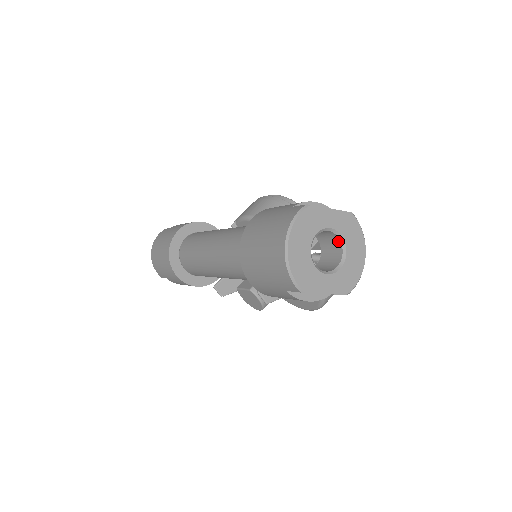
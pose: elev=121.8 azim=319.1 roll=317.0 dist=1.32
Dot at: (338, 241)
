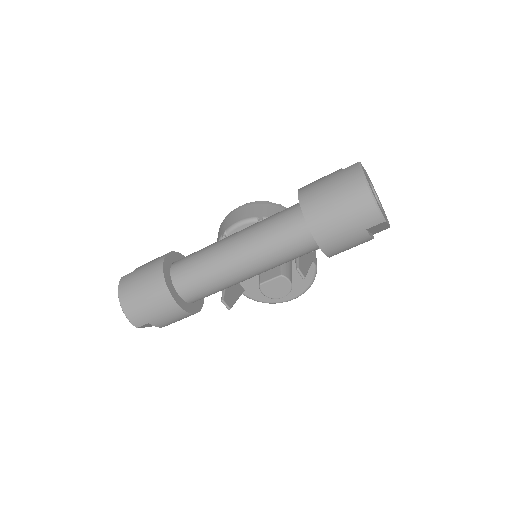
Dot at: occluded
